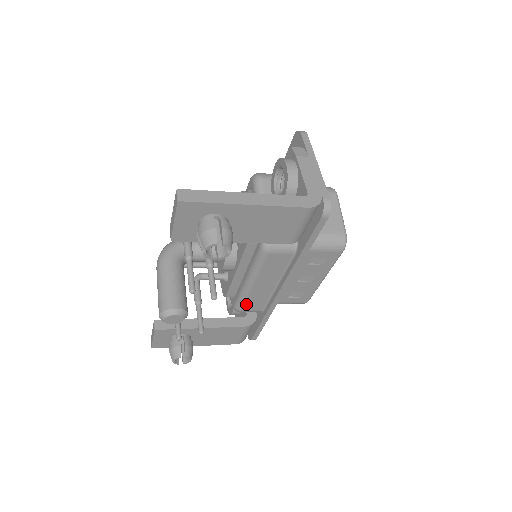
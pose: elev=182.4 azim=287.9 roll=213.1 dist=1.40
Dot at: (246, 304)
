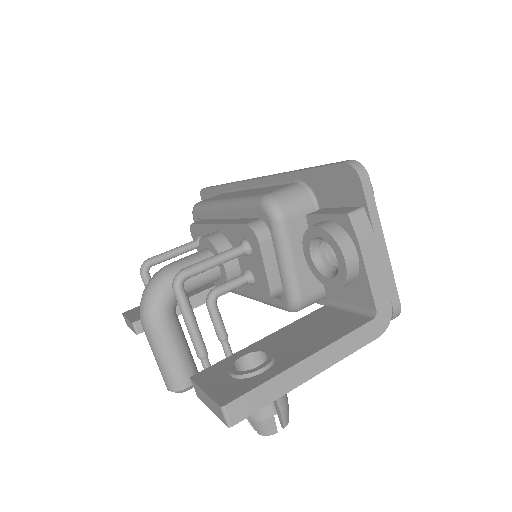
Dot at: occluded
